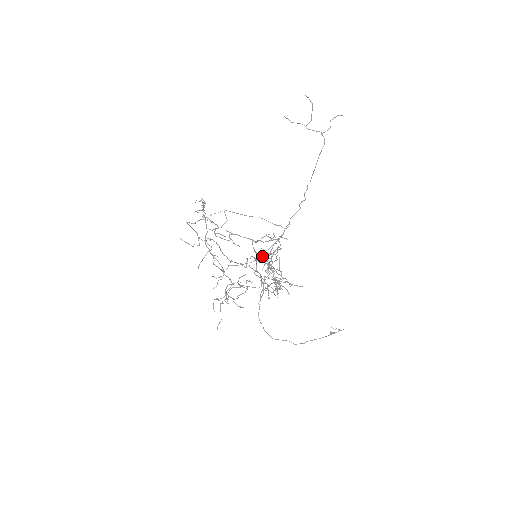
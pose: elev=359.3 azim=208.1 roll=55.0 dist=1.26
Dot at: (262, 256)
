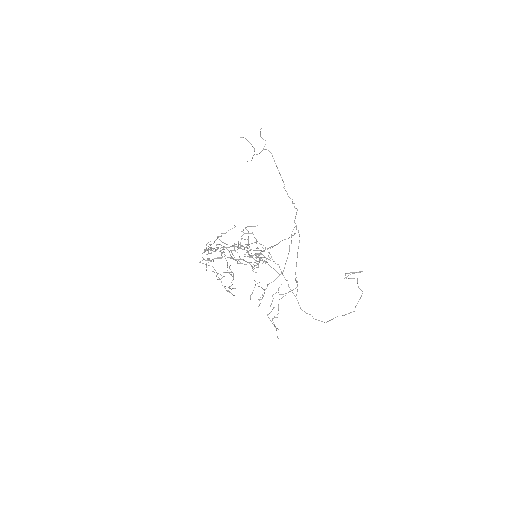
Dot at: occluded
